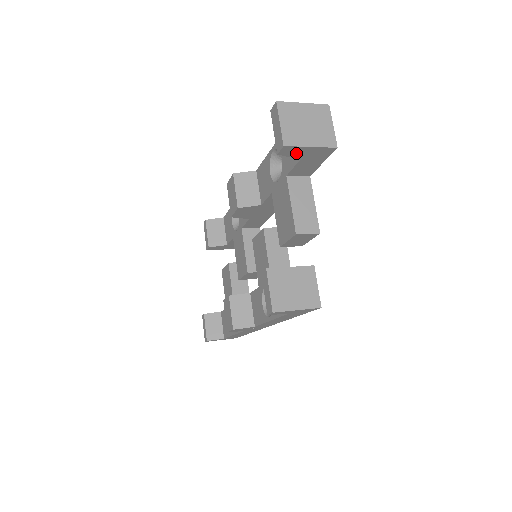
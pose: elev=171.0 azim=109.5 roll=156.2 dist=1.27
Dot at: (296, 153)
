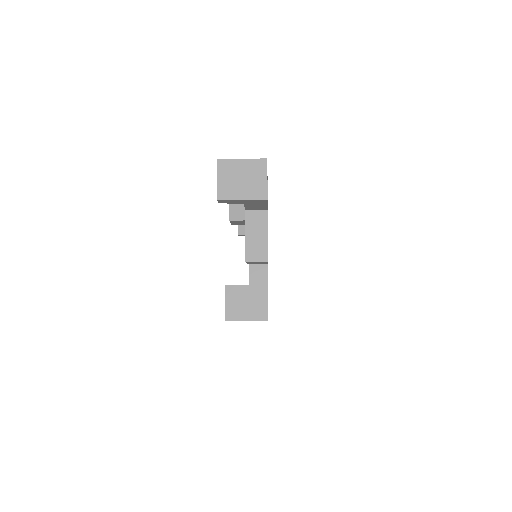
Dot at: (234, 202)
